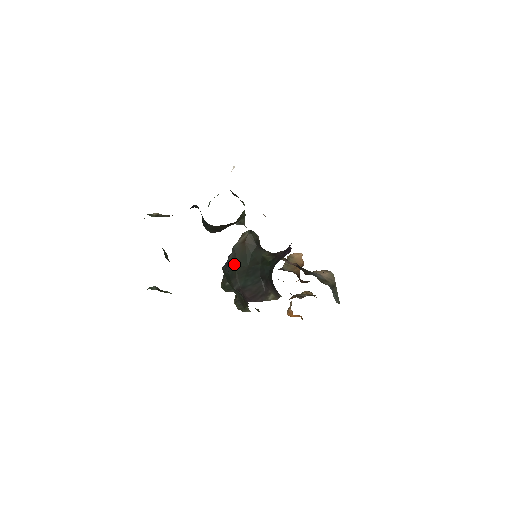
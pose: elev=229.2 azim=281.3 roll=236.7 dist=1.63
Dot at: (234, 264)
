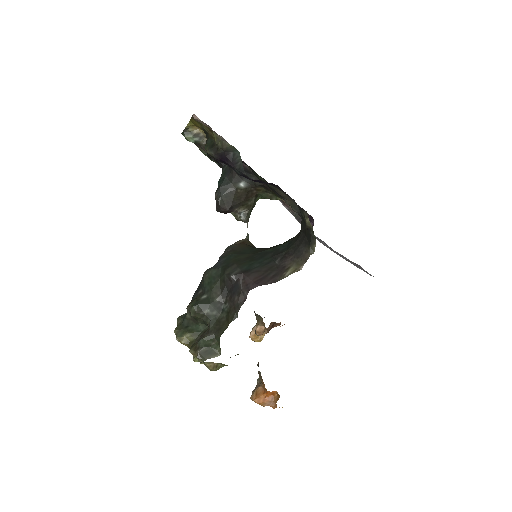
Dot at: (232, 254)
